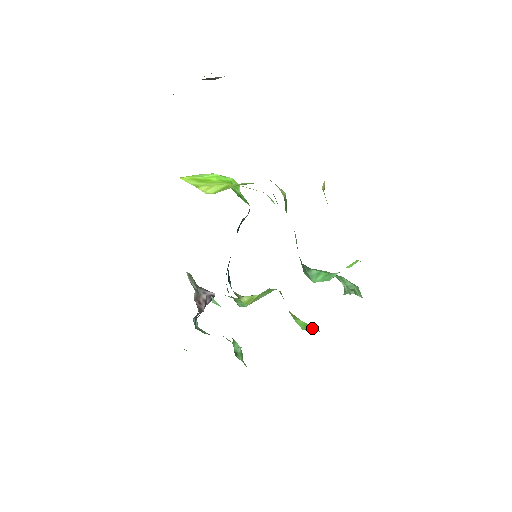
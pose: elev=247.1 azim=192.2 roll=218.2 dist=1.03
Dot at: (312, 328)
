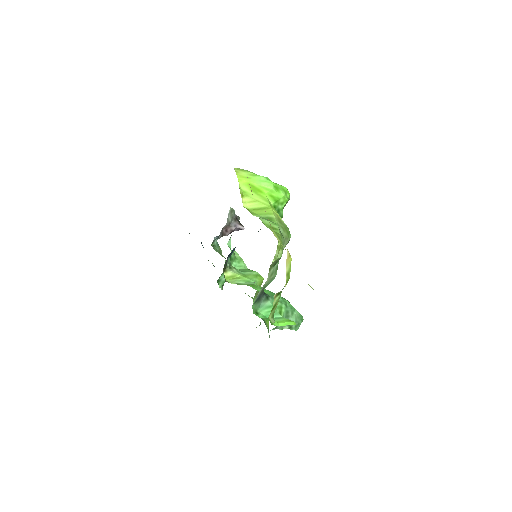
Dot at: occluded
